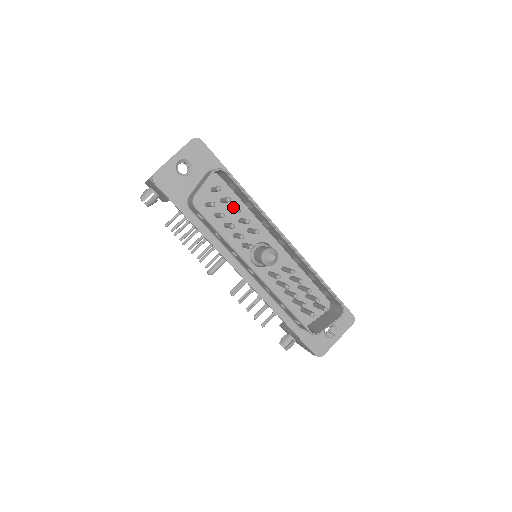
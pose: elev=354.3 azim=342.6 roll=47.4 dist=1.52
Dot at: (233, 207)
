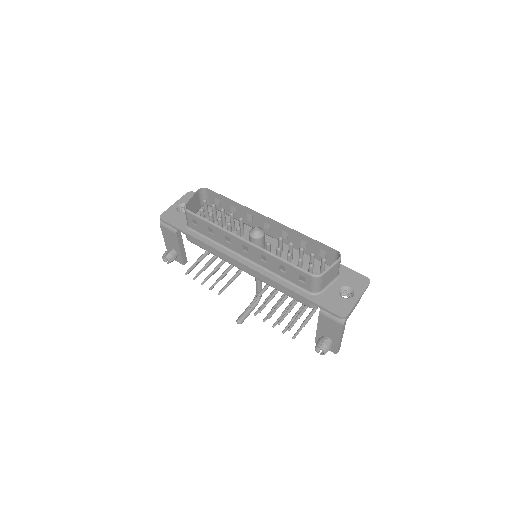
Dot at: occluded
